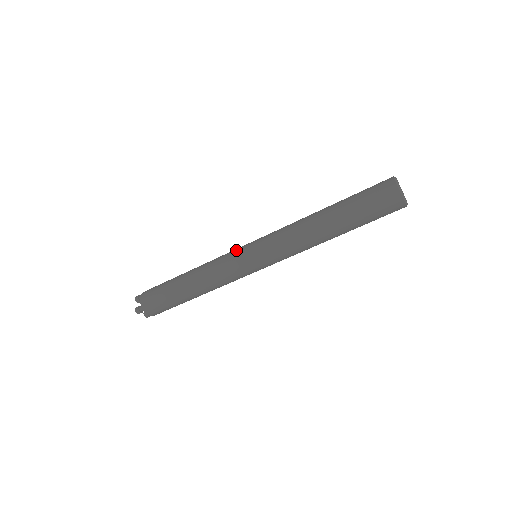
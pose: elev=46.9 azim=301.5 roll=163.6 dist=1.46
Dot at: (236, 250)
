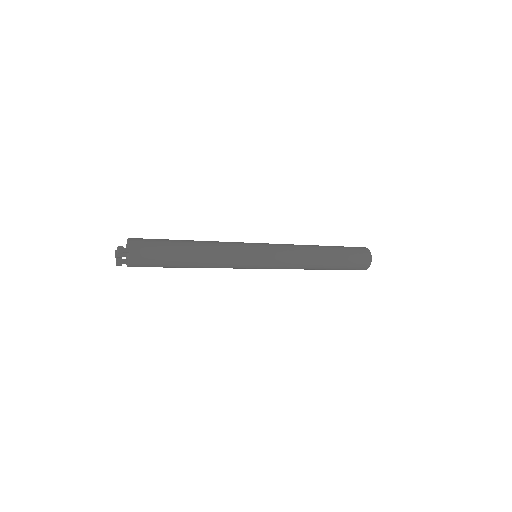
Dot at: (249, 256)
